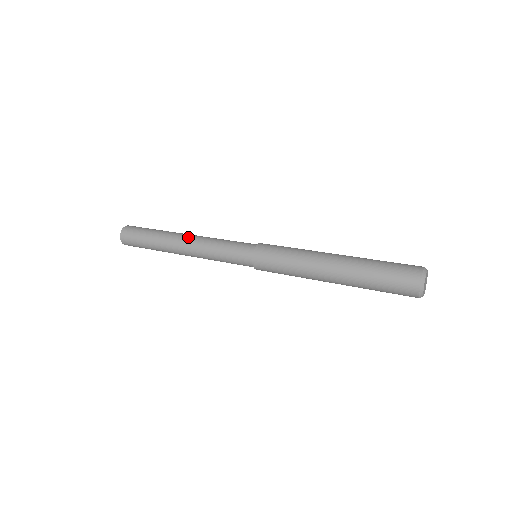
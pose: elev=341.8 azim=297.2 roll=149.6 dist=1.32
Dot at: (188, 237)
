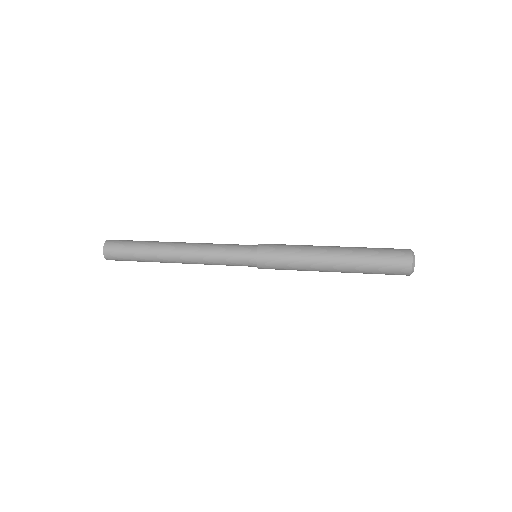
Dot at: (183, 247)
